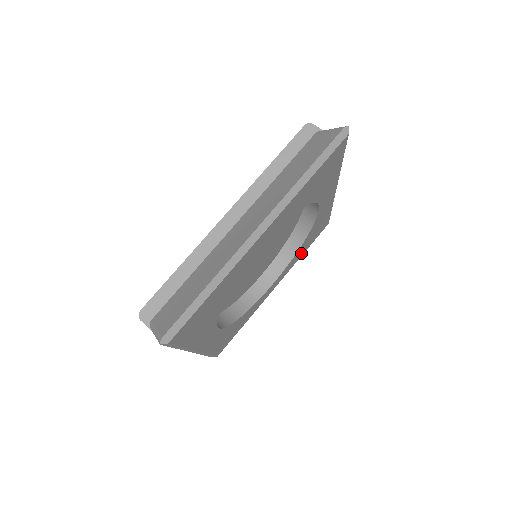
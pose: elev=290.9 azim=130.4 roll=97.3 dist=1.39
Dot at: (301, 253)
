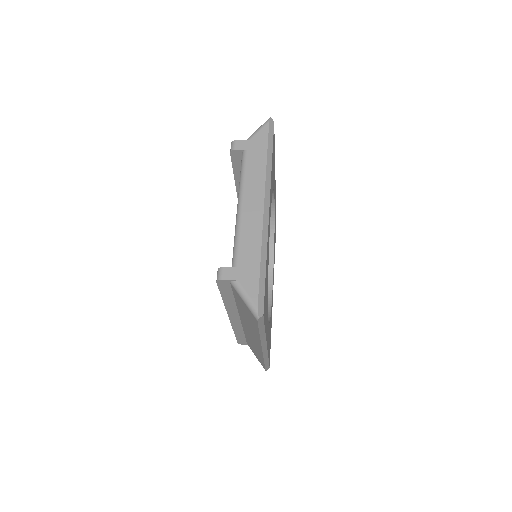
Dot at: occluded
